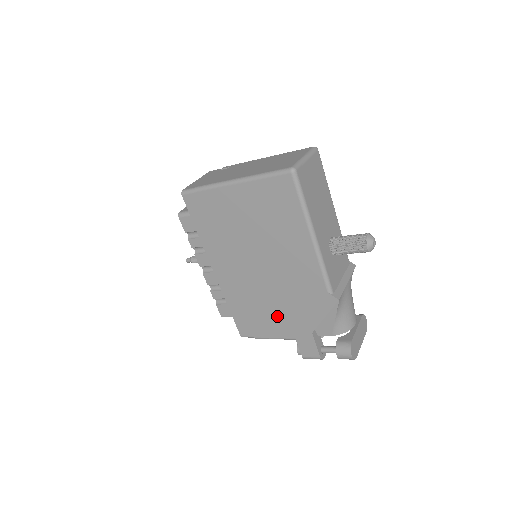
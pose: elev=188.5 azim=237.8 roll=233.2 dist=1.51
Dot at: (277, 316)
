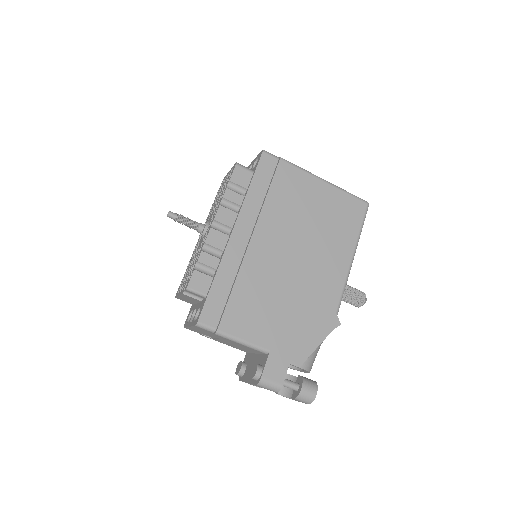
Dot at: (268, 315)
